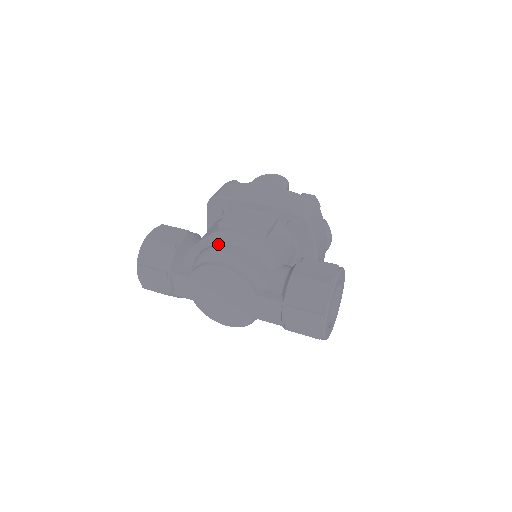
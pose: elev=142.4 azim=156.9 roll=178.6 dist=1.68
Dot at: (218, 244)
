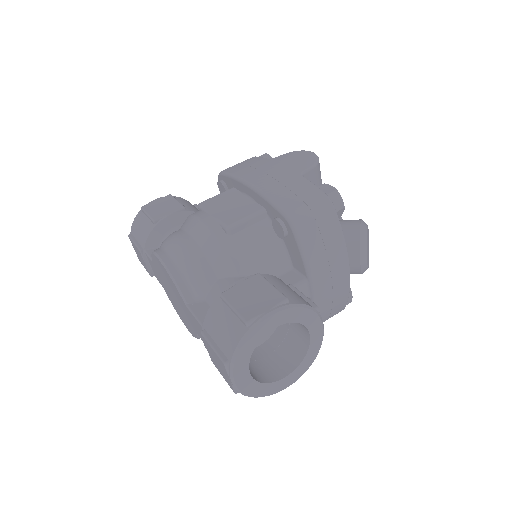
Dot at: (181, 229)
